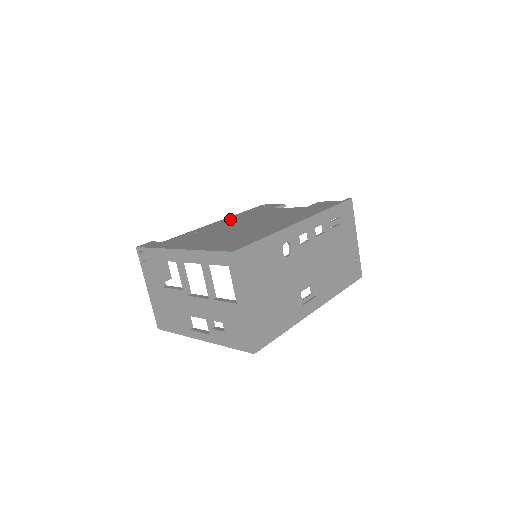
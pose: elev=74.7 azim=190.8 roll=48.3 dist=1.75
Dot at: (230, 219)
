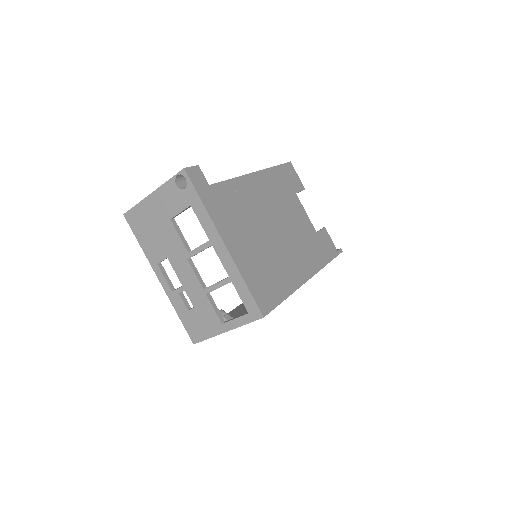
Dot at: (265, 182)
